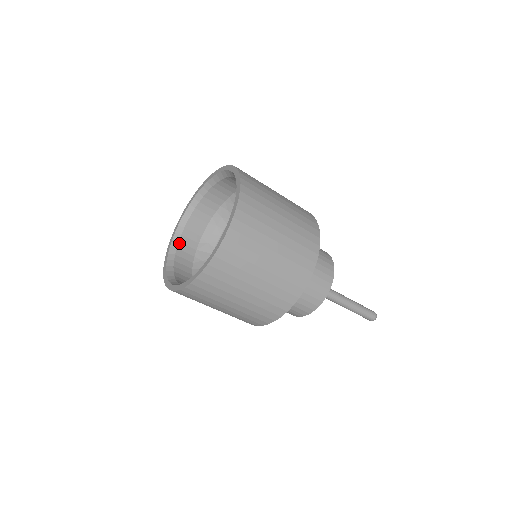
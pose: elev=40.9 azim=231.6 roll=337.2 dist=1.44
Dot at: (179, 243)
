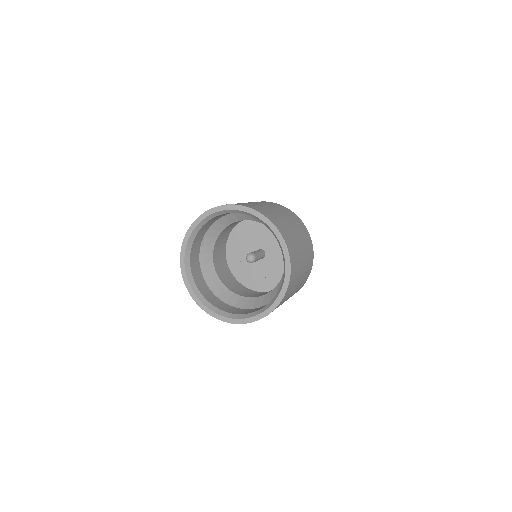
Dot at: (190, 258)
